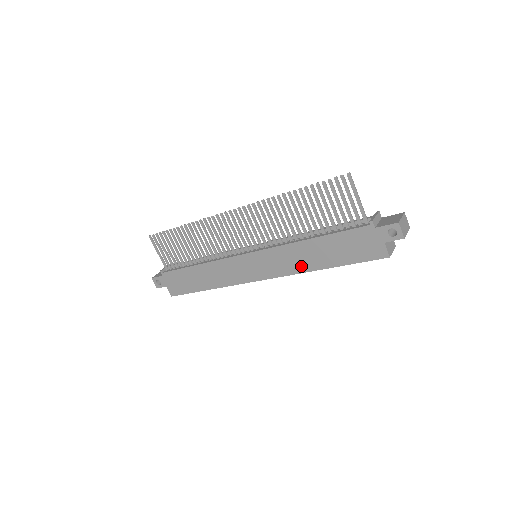
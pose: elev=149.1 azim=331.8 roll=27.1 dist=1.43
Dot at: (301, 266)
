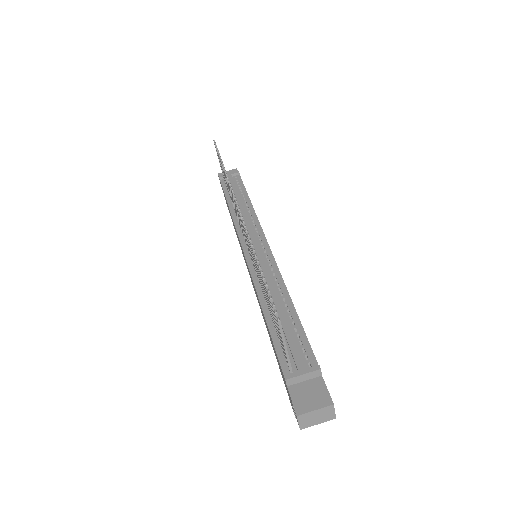
Dot at: occluded
